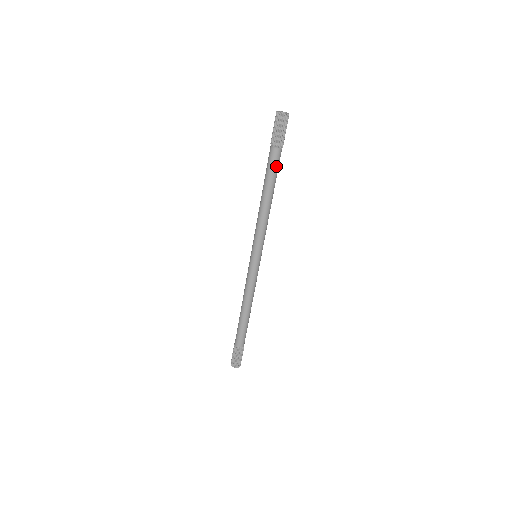
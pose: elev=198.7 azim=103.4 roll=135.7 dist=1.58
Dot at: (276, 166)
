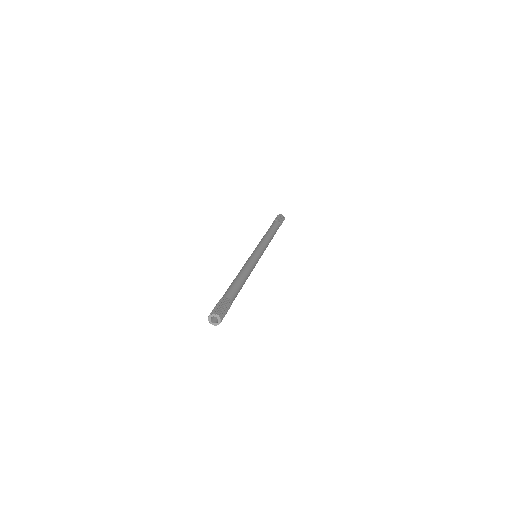
Dot at: occluded
